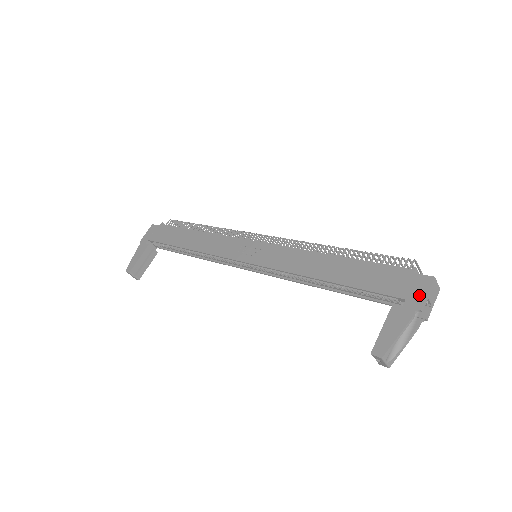
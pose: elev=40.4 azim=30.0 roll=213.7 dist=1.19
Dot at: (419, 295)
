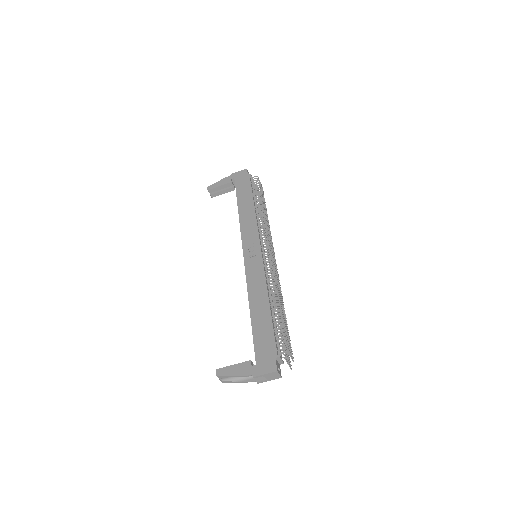
Dot at: (262, 370)
